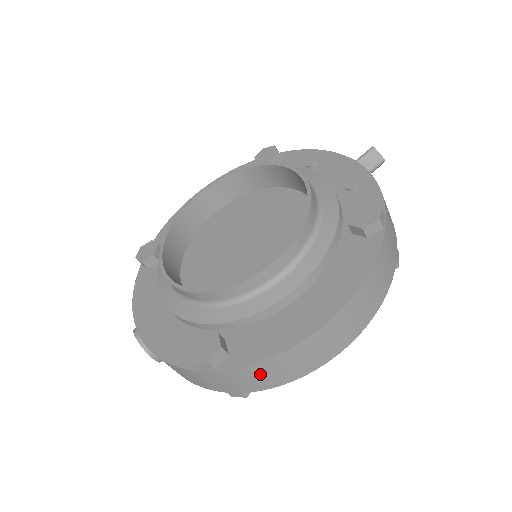
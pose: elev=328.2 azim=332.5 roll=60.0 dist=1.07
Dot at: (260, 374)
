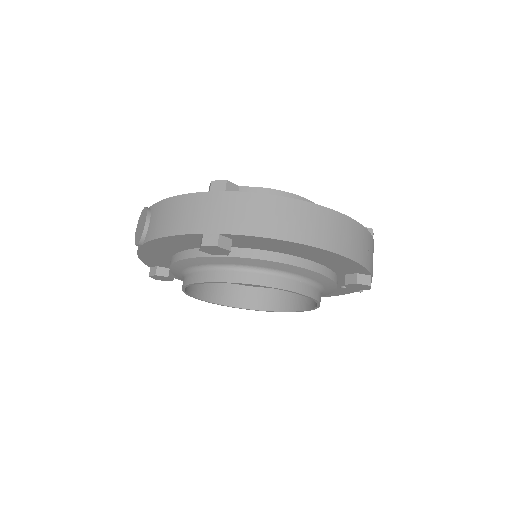
Dot at: (256, 210)
